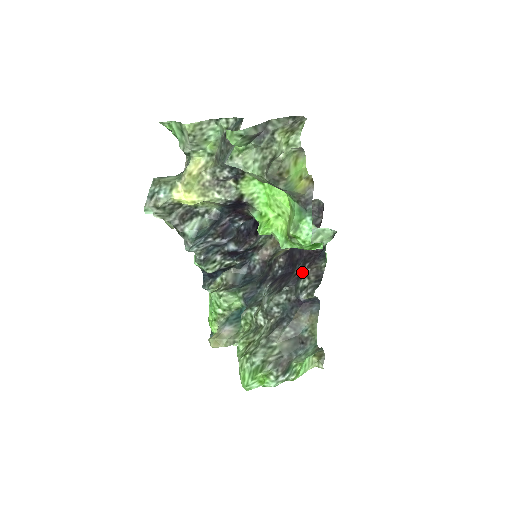
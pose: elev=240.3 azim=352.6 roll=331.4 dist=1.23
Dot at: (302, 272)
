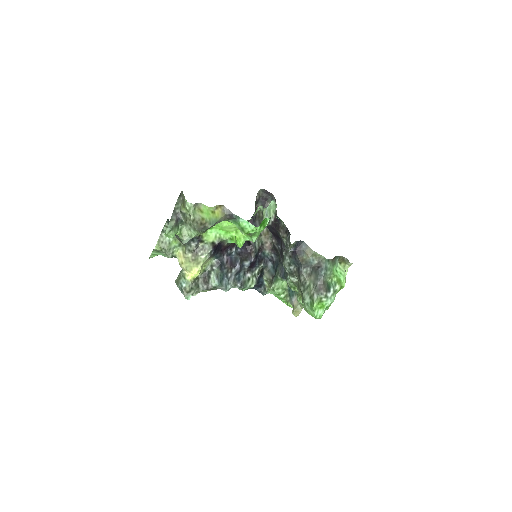
Dot at: (281, 238)
